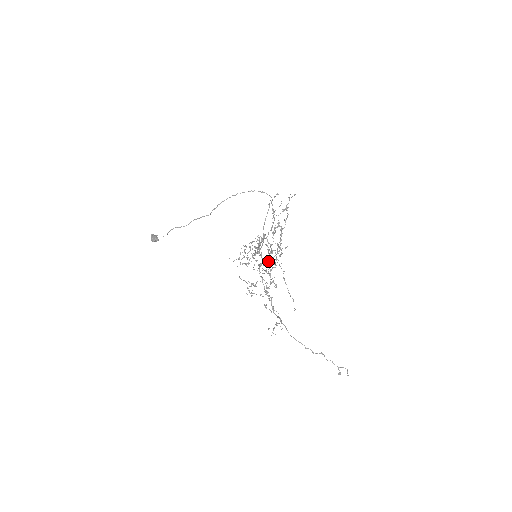
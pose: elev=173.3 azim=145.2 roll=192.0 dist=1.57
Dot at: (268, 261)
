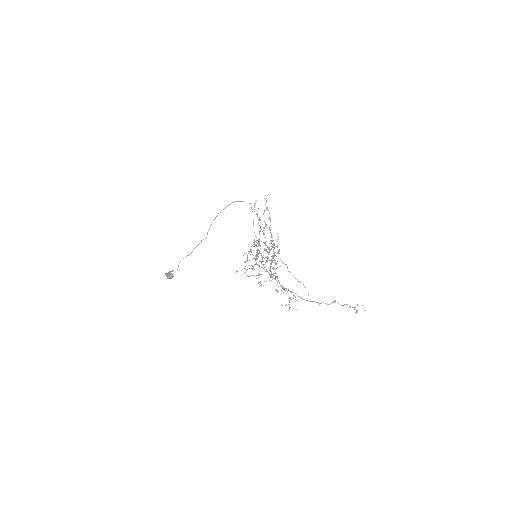
Dot at: occluded
